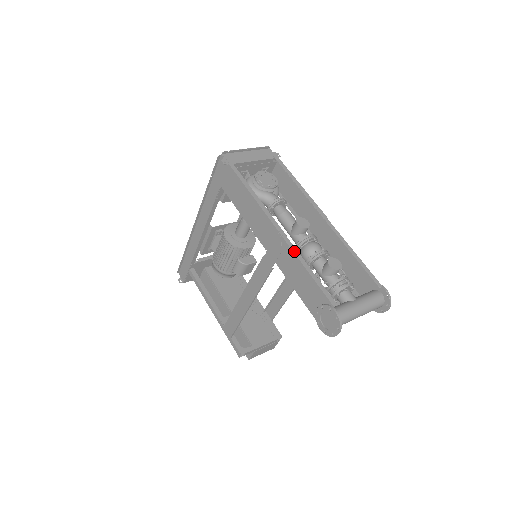
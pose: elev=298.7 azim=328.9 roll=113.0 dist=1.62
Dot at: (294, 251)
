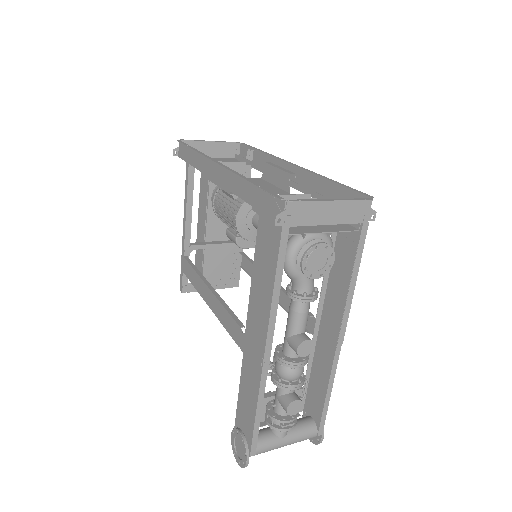
Dot at: (261, 388)
